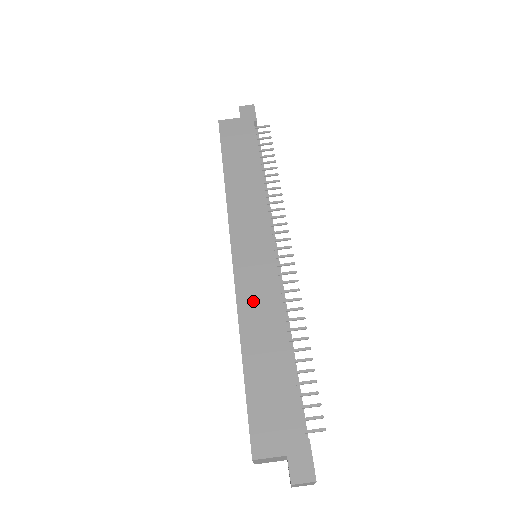
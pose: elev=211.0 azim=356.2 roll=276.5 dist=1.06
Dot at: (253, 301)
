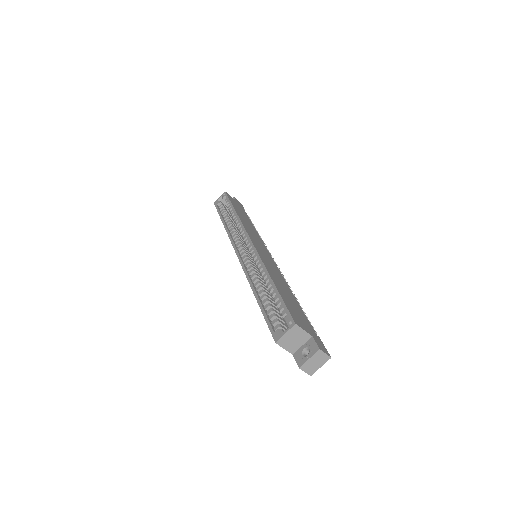
Dot at: (270, 266)
